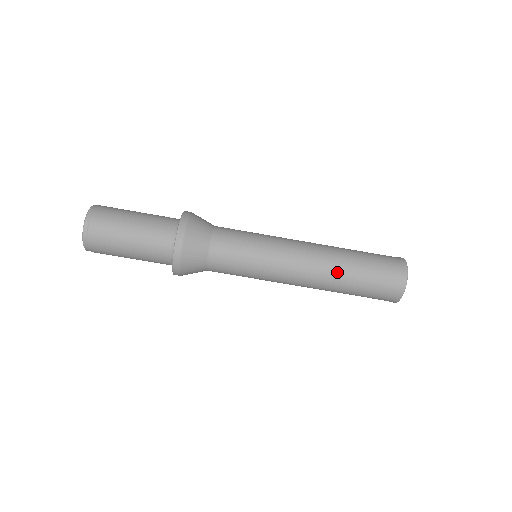
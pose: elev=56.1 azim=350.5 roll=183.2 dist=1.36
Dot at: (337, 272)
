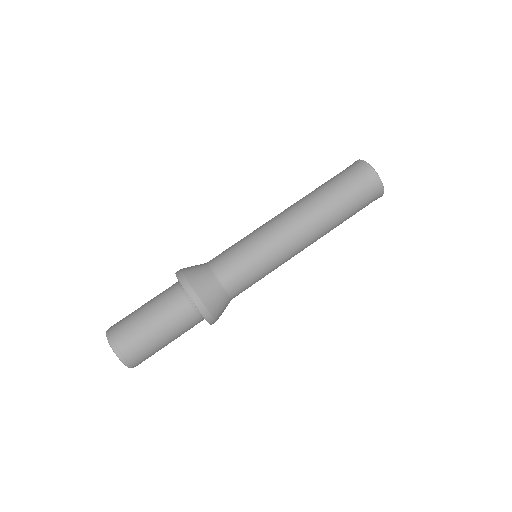
Dot at: (323, 212)
